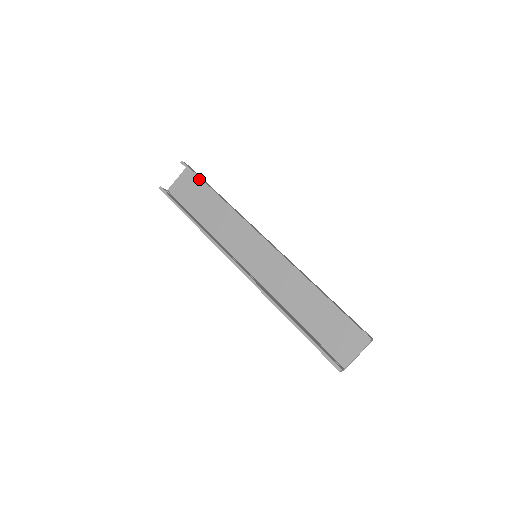
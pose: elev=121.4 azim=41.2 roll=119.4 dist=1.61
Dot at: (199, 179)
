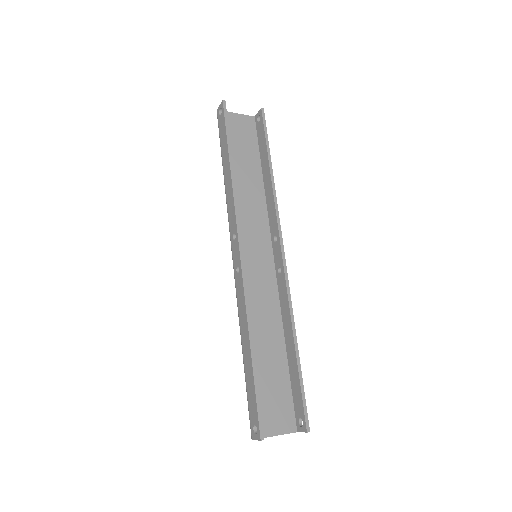
Dot at: (267, 140)
